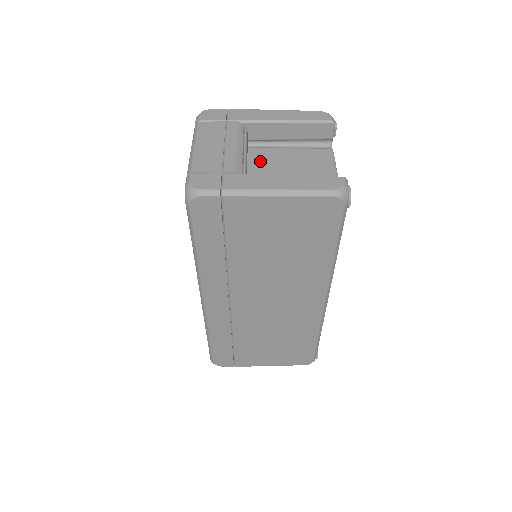
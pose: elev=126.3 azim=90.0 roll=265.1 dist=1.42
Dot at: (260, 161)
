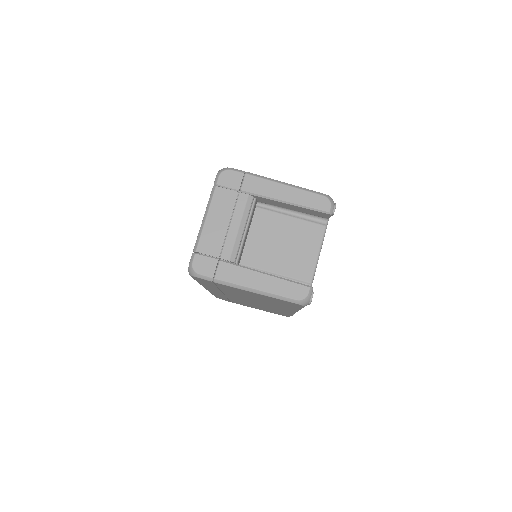
Dot at: (261, 228)
